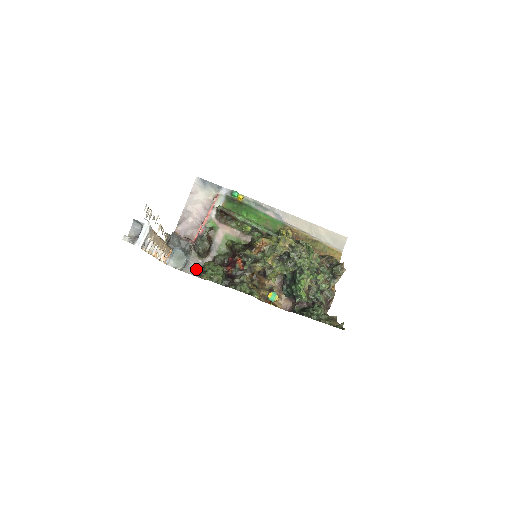
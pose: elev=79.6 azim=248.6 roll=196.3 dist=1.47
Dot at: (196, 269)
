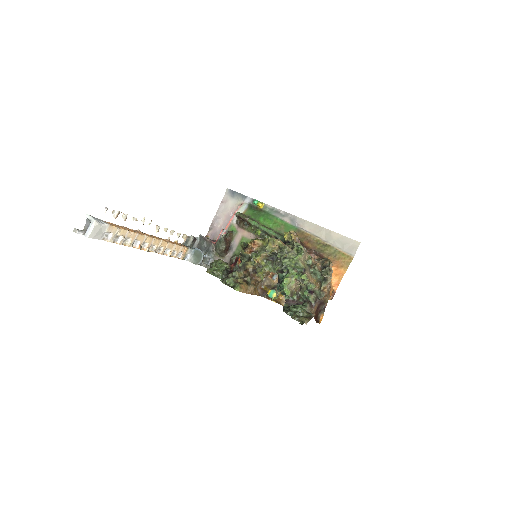
Dot at: occluded
